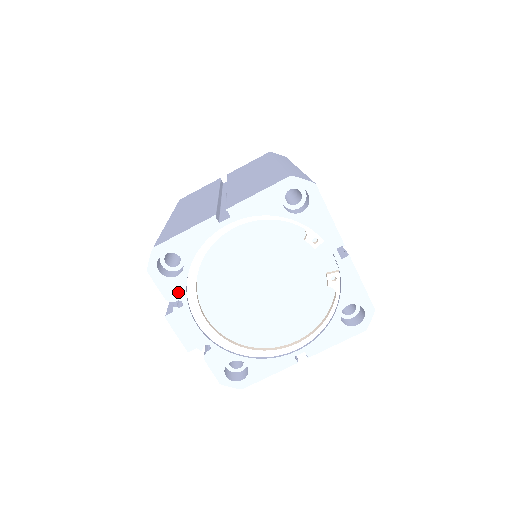
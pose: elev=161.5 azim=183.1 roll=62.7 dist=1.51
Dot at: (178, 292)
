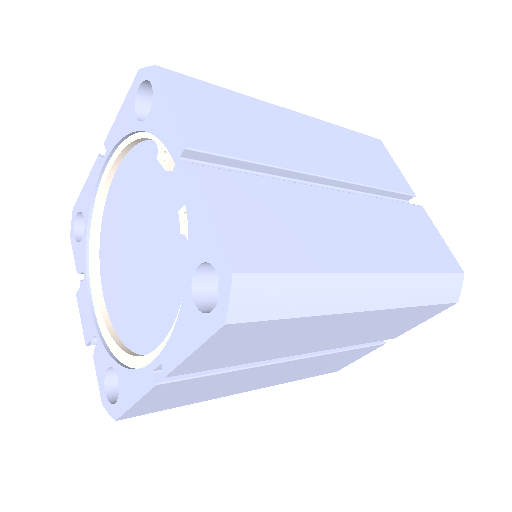
Dot at: (82, 261)
